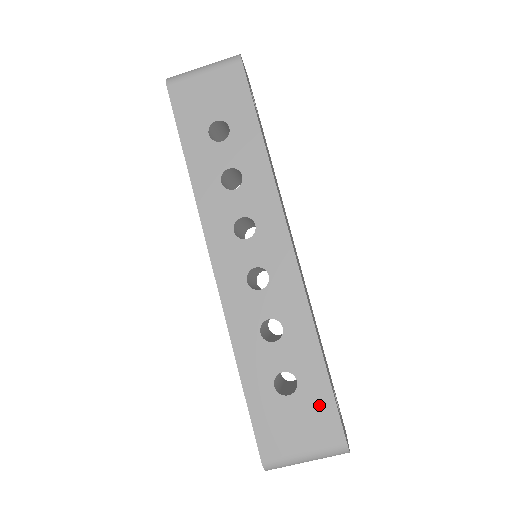
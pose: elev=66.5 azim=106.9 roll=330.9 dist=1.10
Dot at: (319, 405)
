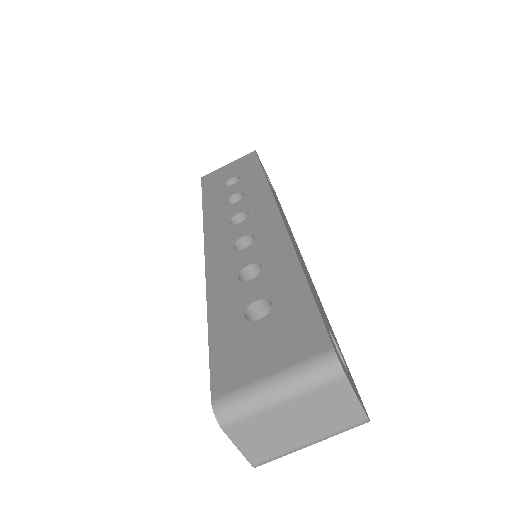
Dot at: (297, 318)
